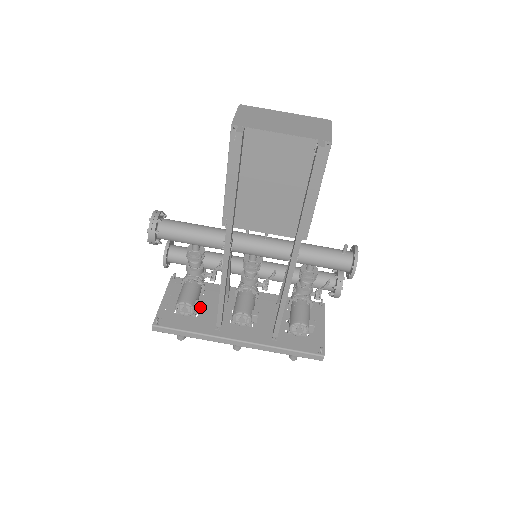
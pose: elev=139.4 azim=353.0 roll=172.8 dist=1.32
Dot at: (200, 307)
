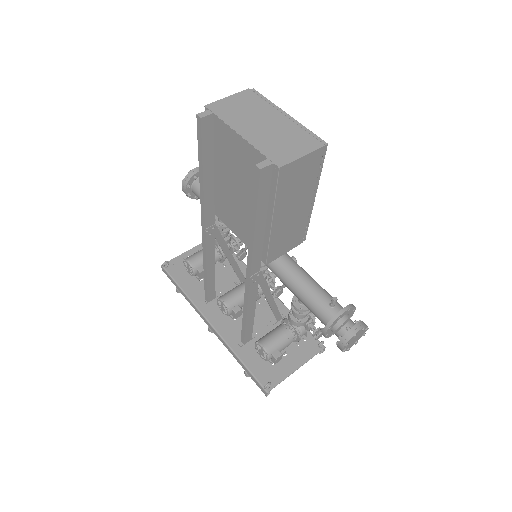
Dot at: (200, 274)
